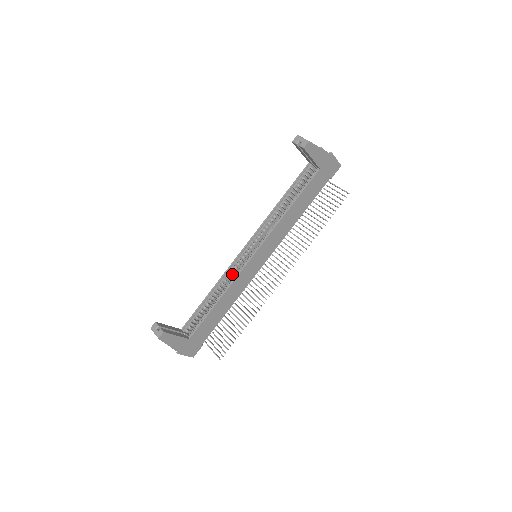
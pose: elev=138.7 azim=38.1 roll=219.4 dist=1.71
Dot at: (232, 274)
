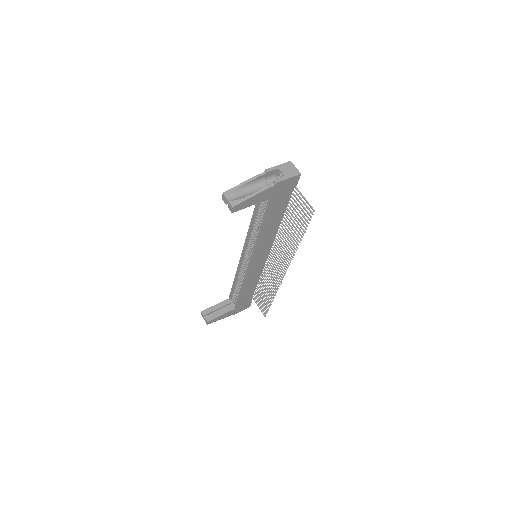
Dot at: (244, 269)
